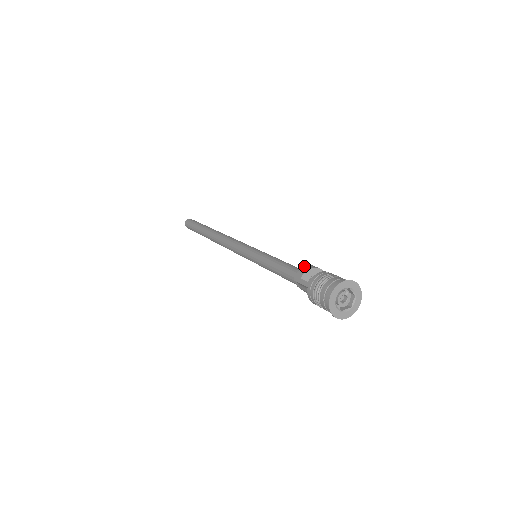
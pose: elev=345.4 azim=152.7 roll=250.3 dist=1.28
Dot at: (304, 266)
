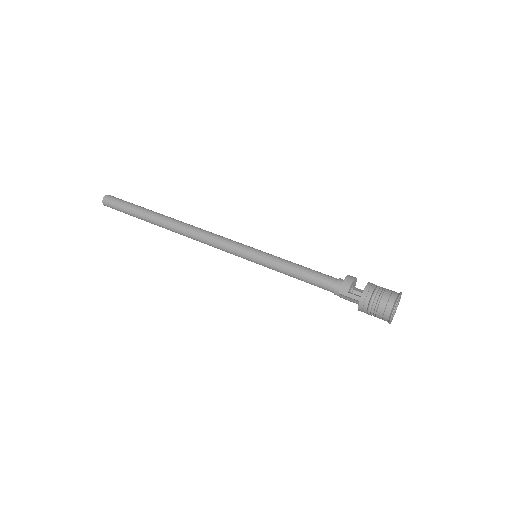
Dot at: occluded
